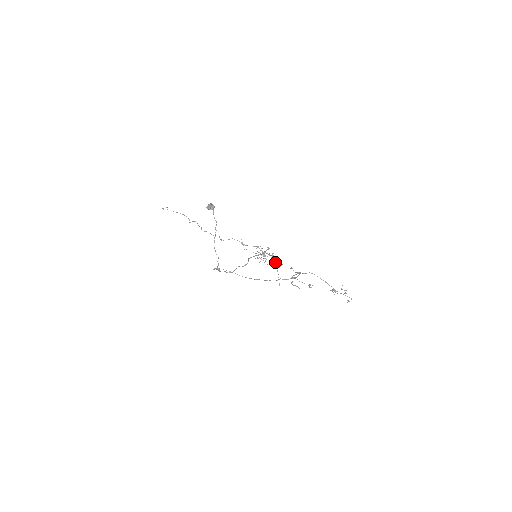
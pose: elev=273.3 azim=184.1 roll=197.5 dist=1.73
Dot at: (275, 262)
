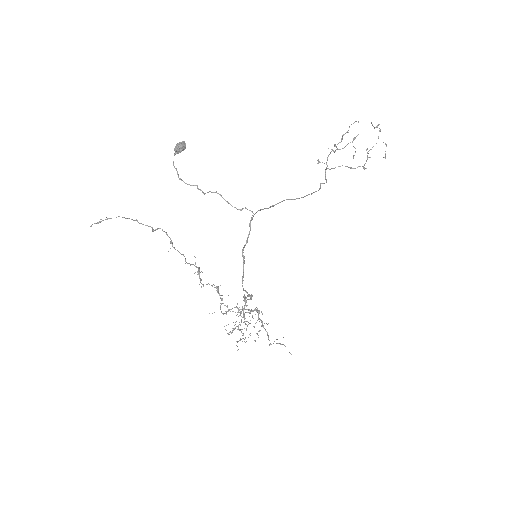
Dot at: occluded
